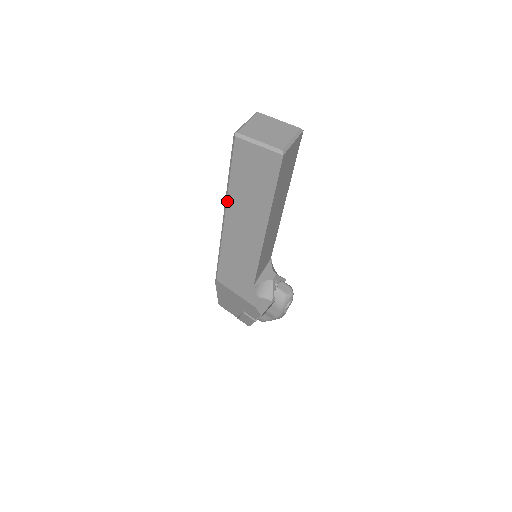
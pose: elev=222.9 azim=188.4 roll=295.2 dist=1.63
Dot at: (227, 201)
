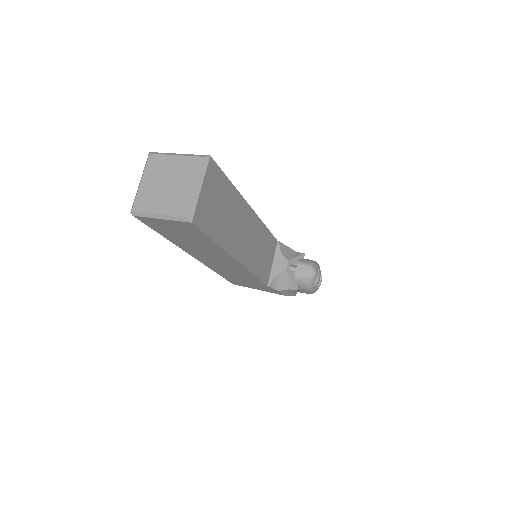
Dot at: (182, 249)
